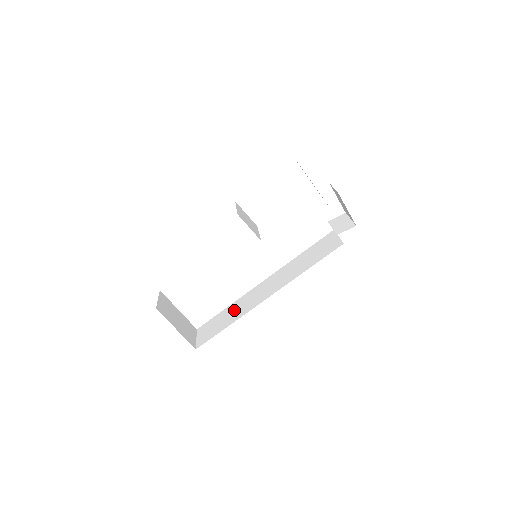
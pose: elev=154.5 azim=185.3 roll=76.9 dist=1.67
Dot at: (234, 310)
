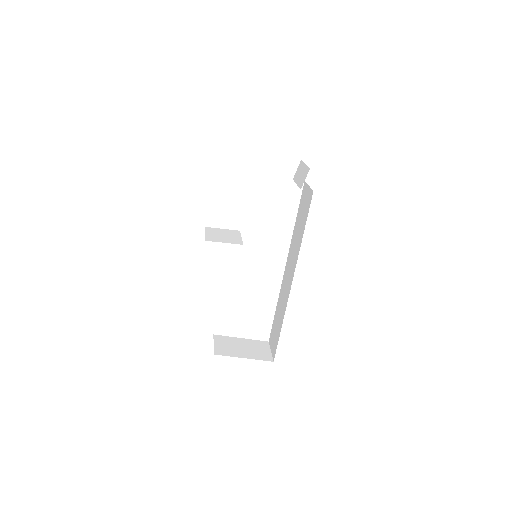
Dot at: (280, 308)
